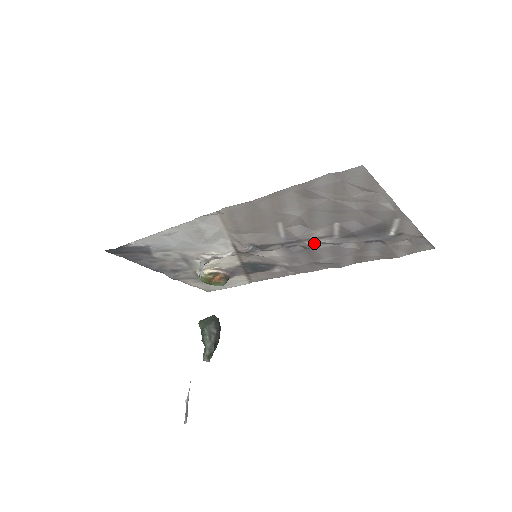
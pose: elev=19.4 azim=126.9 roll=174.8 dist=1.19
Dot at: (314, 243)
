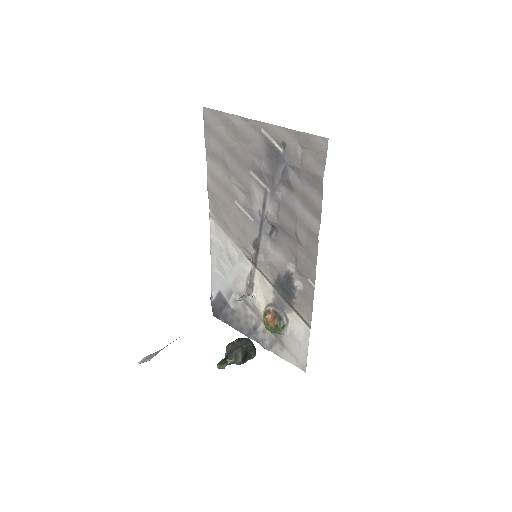
Dot at: (272, 213)
